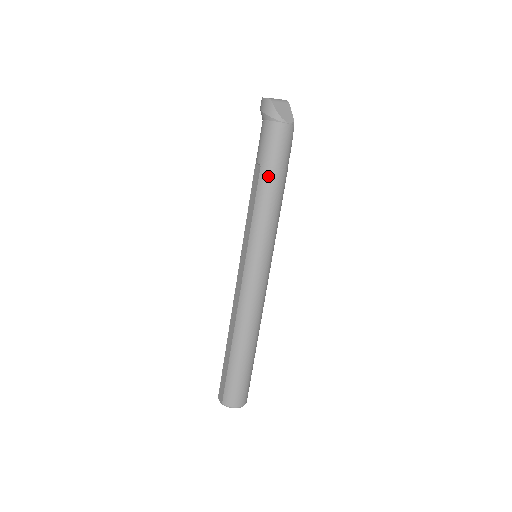
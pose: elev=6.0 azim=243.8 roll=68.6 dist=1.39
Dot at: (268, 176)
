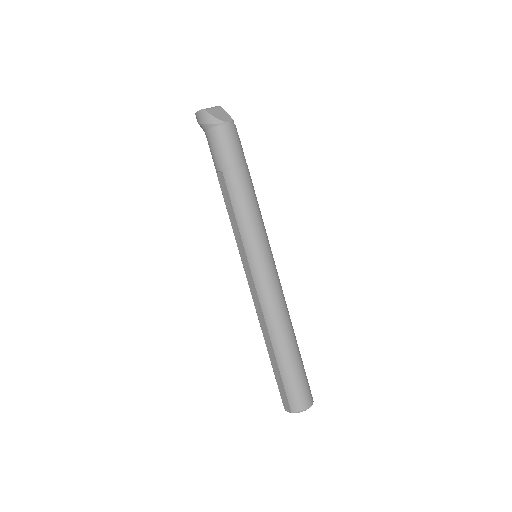
Dot at: (233, 176)
